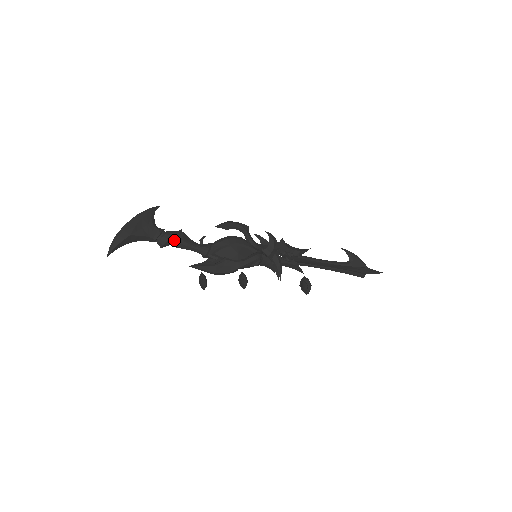
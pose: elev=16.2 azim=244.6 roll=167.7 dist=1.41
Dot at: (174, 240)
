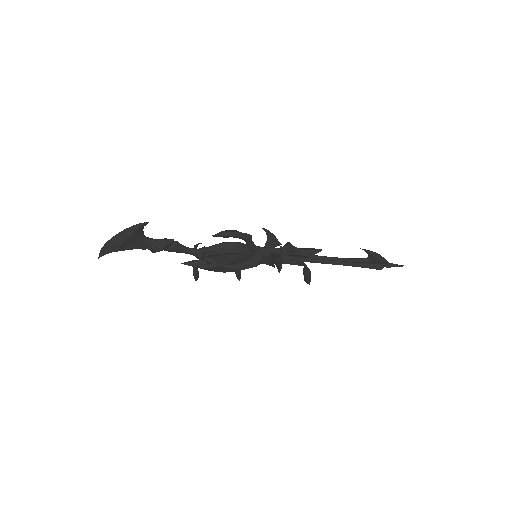
Dot at: (165, 249)
